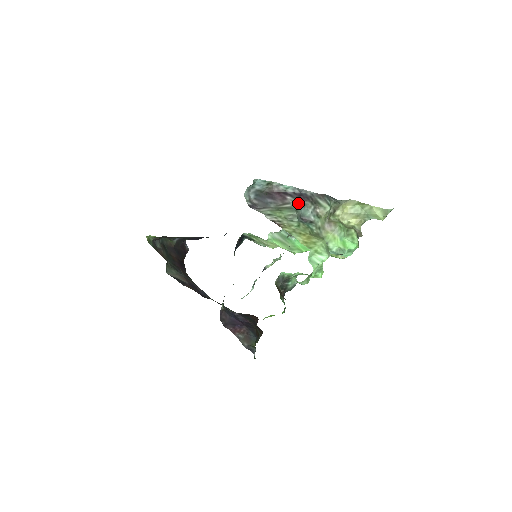
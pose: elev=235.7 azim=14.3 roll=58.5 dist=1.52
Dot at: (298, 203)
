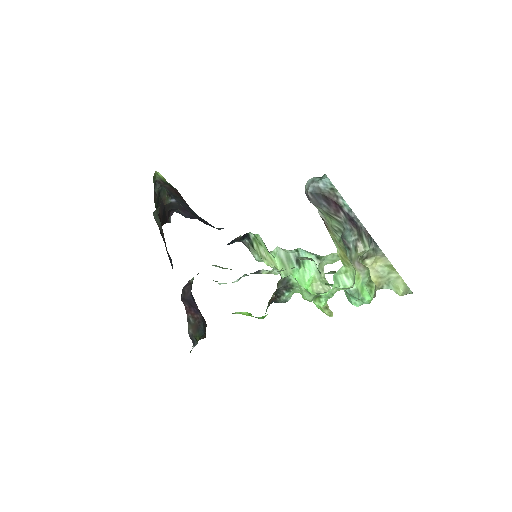
Dot at: (347, 224)
